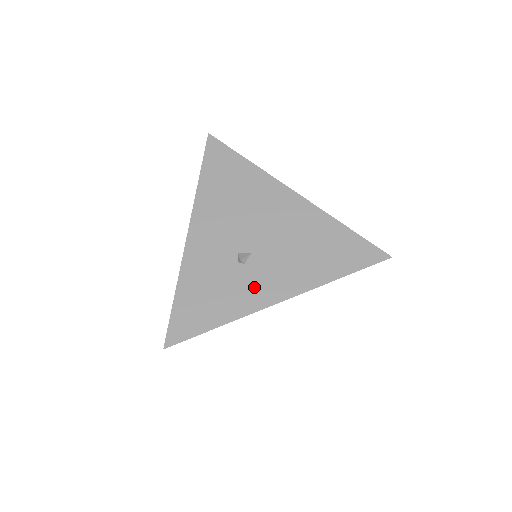
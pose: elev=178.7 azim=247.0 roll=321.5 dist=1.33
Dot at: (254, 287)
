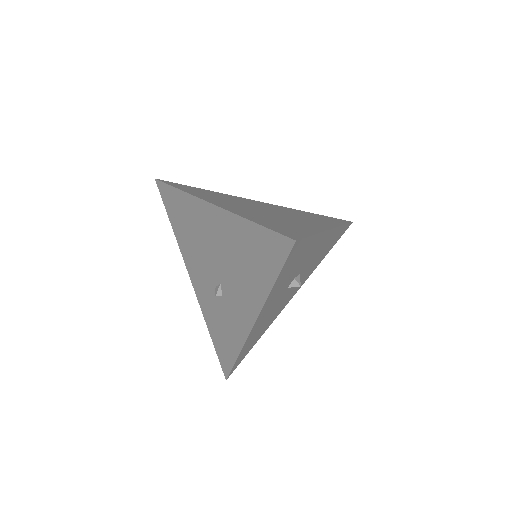
Dot at: (235, 316)
